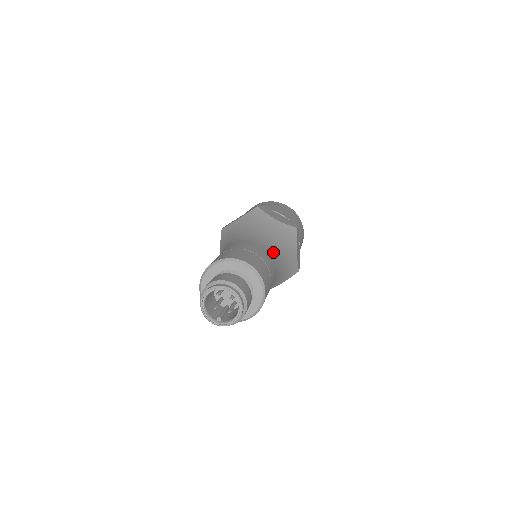
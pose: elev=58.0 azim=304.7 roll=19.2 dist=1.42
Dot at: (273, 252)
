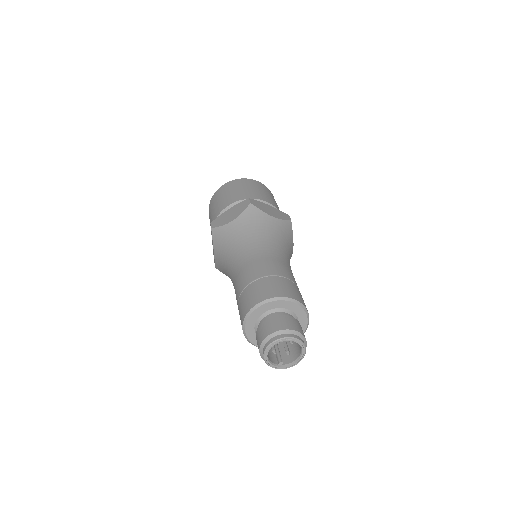
Dot at: (287, 261)
